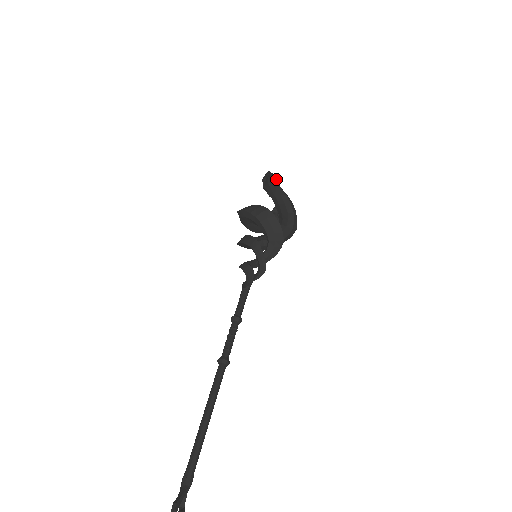
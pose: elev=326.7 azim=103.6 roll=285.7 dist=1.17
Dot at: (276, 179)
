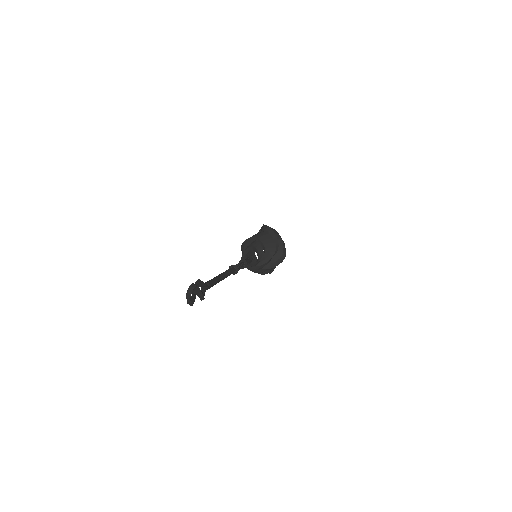
Dot at: occluded
